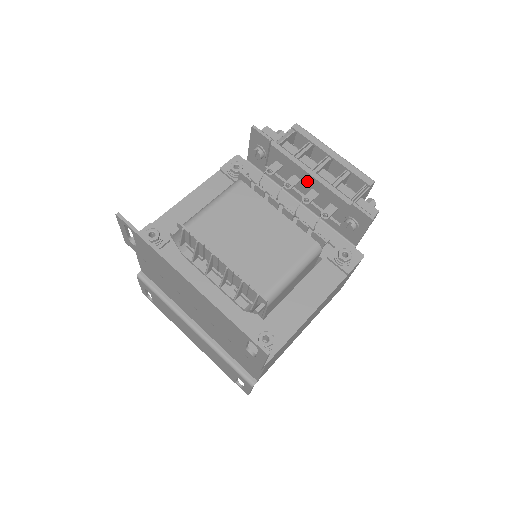
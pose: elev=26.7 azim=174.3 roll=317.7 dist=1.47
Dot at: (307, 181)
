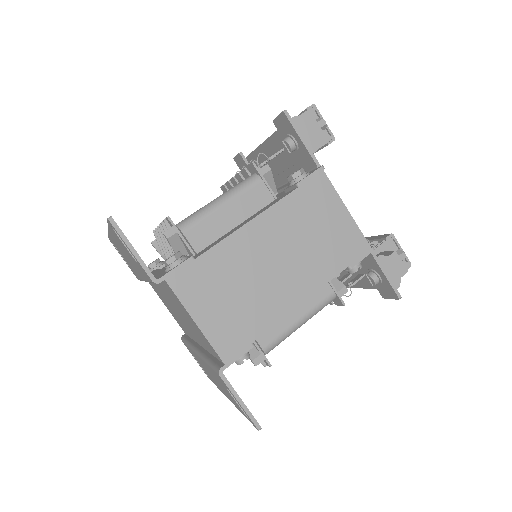
Dot at: (267, 155)
